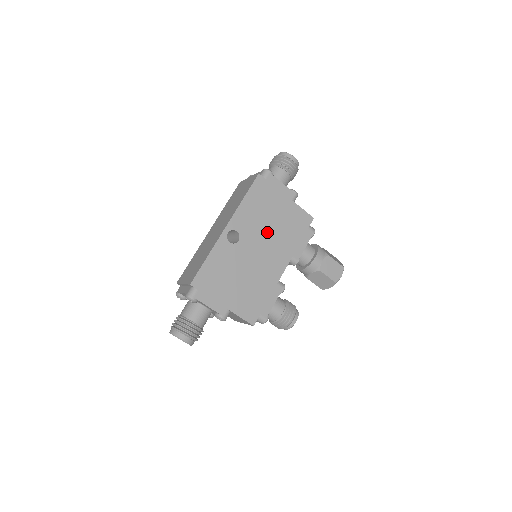
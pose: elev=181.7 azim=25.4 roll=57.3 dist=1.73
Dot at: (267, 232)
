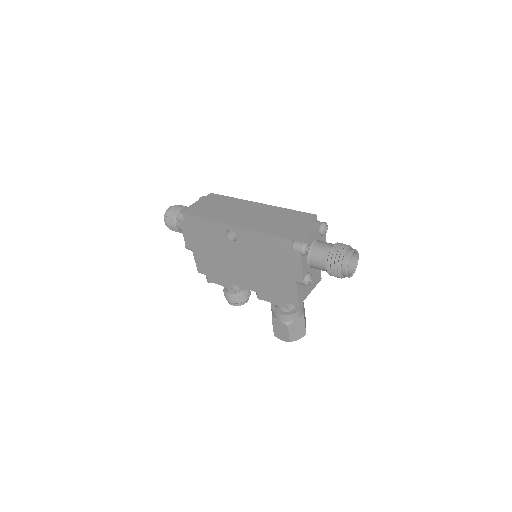
Dot at: (256, 264)
